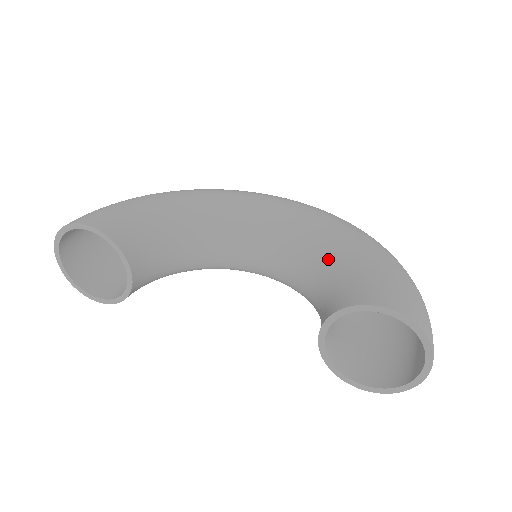
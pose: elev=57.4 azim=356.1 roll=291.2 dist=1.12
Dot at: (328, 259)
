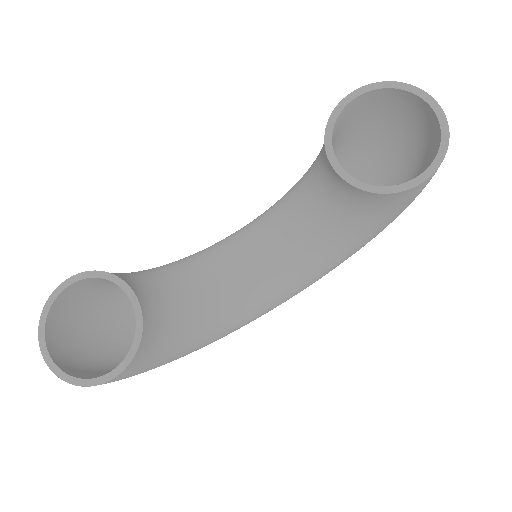
Dot at: (304, 178)
